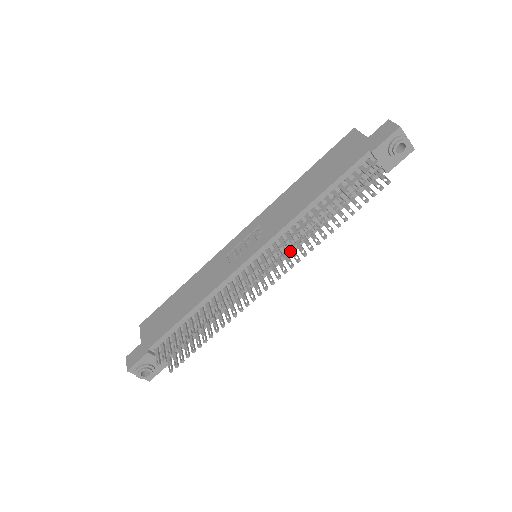
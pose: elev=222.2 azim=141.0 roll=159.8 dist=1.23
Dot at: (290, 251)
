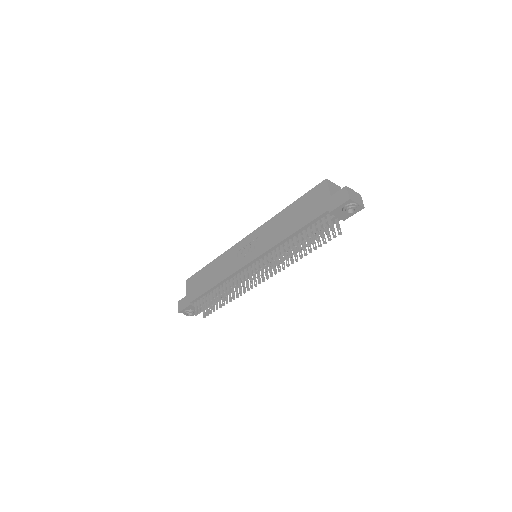
Dot at: occluded
